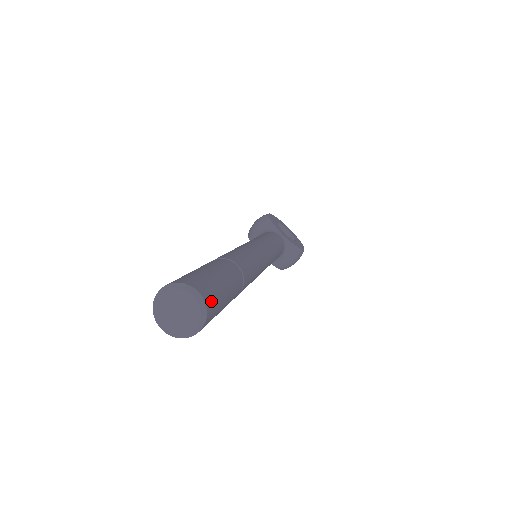
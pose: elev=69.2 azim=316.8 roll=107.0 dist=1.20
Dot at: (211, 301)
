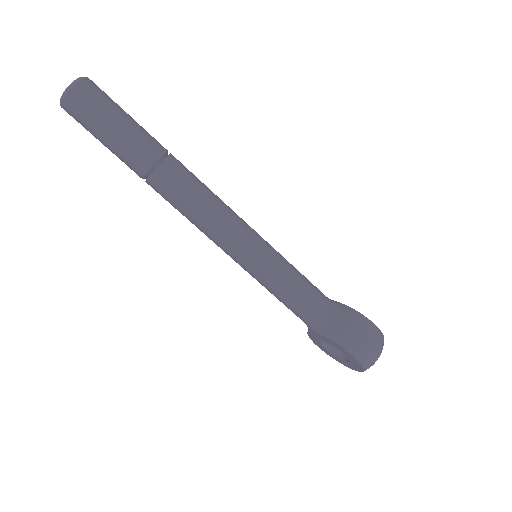
Dot at: (97, 86)
